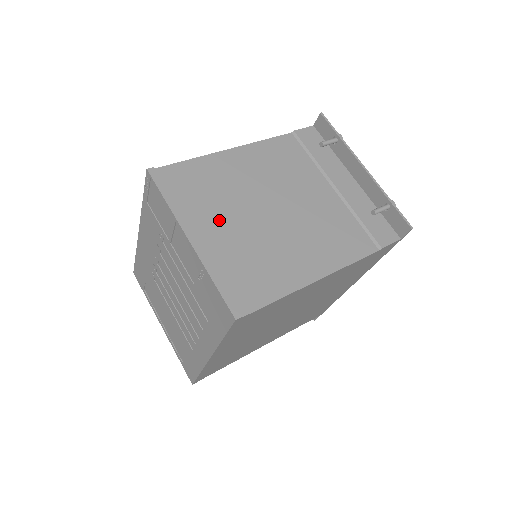
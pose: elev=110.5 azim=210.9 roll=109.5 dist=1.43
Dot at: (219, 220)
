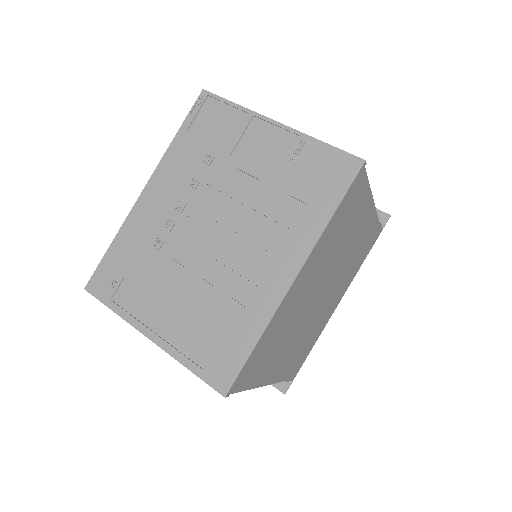
Dot at: occluded
